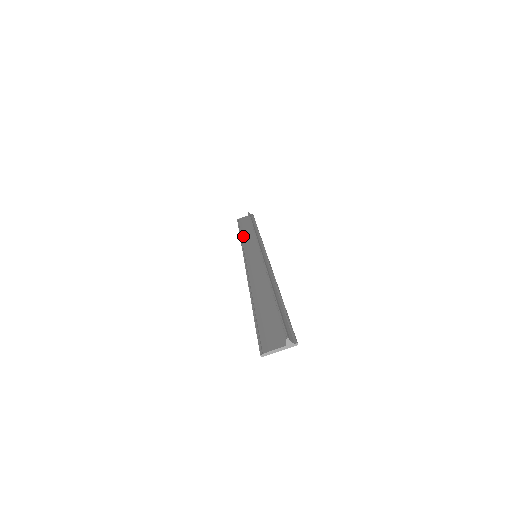
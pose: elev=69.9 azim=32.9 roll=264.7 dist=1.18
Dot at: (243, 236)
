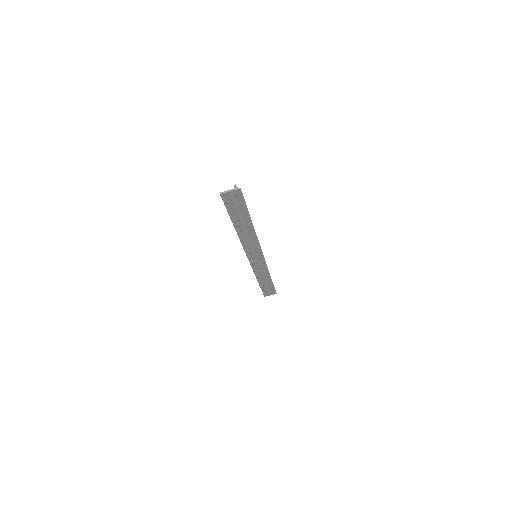
Dot at: (258, 277)
